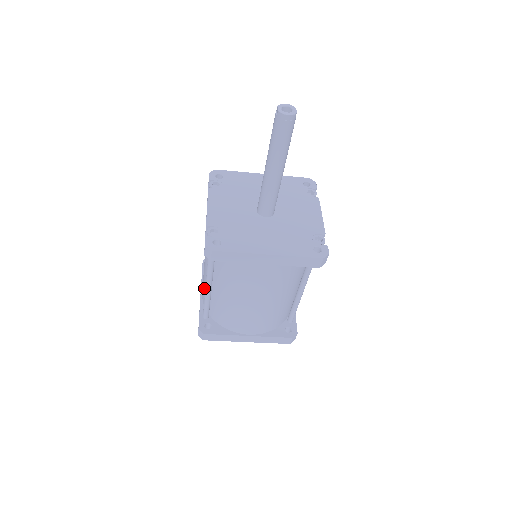
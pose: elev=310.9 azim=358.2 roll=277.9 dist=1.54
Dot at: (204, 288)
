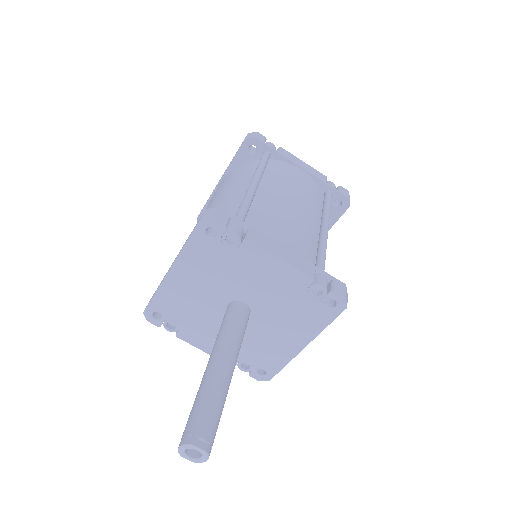
Dot at: occluded
